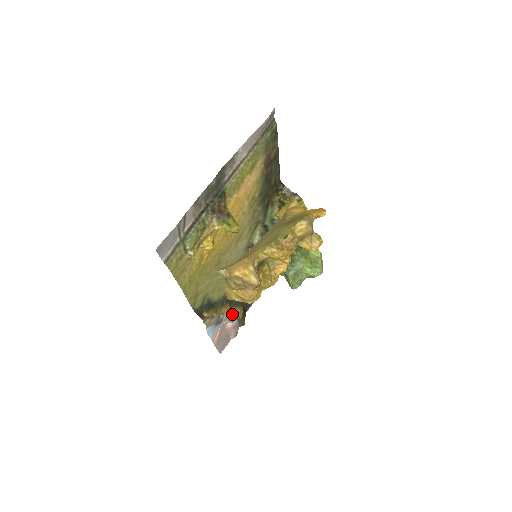
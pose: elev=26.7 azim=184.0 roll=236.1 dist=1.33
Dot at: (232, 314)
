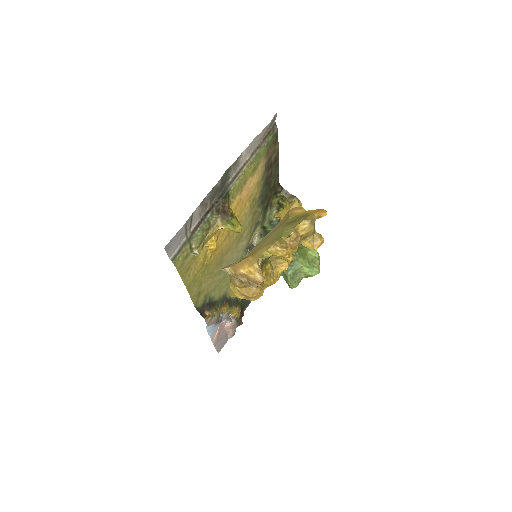
Dot at: (231, 313)
